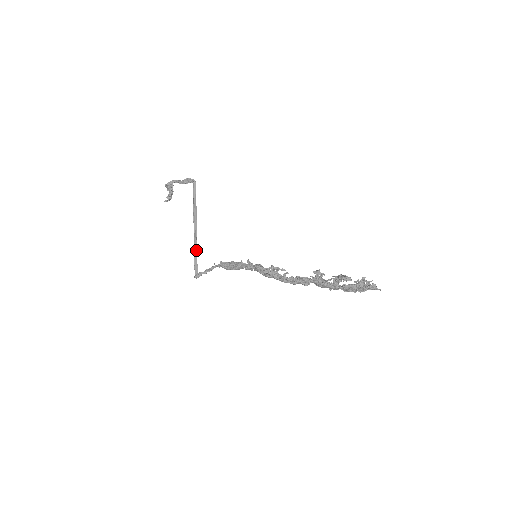
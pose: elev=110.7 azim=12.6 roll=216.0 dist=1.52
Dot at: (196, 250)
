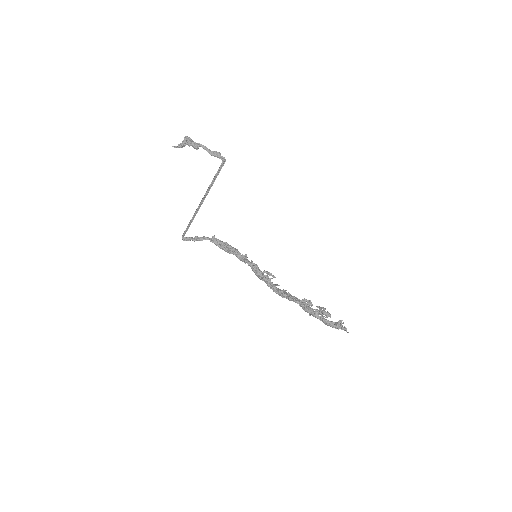
Dot at: (194, 216)
